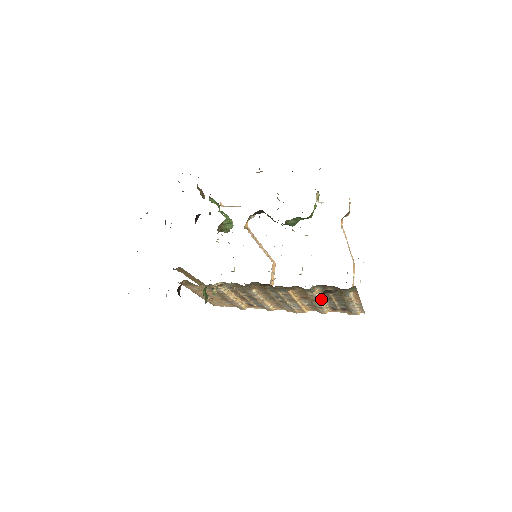
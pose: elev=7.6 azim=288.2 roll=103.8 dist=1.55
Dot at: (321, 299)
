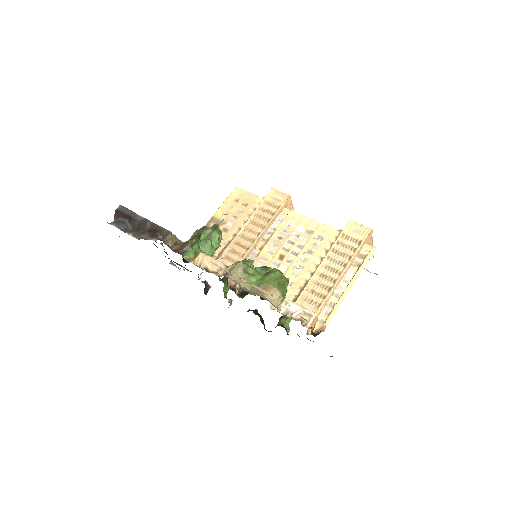
Dot at: occluded
